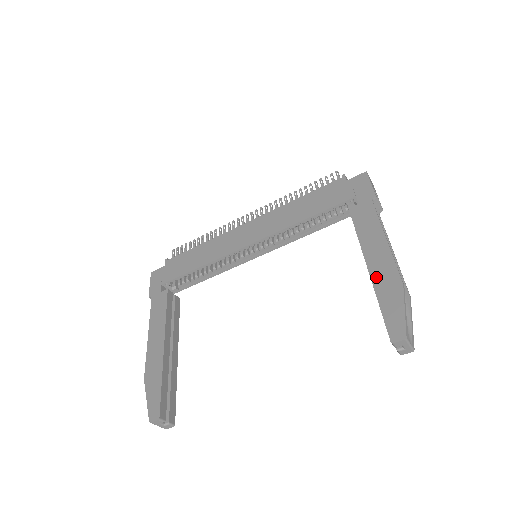
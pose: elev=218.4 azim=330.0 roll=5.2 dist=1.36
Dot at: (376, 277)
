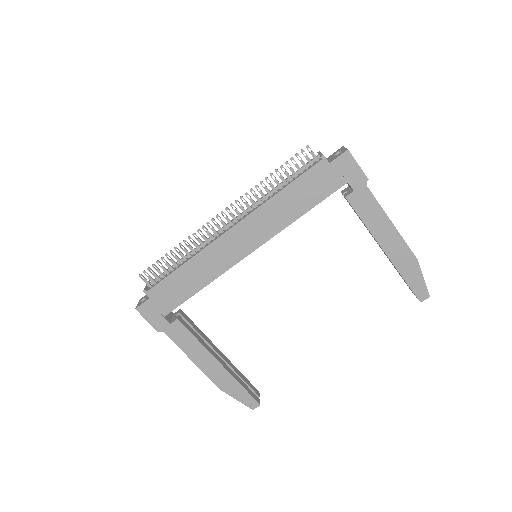
Dot at: (395, 259)
